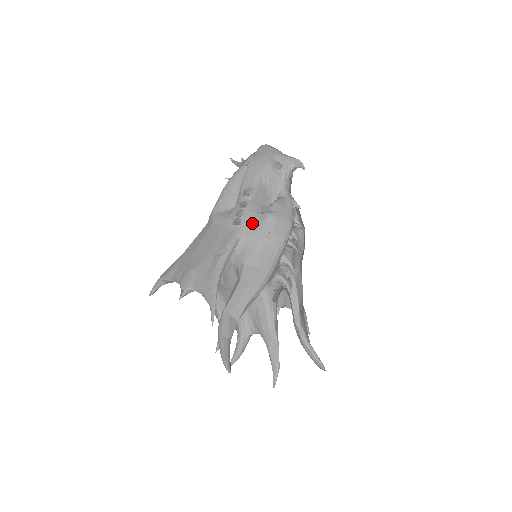
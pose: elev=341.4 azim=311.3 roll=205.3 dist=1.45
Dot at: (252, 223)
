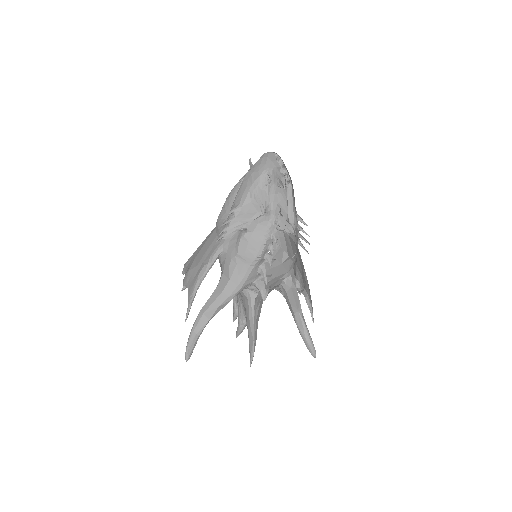
Dot at: (232, 239)
